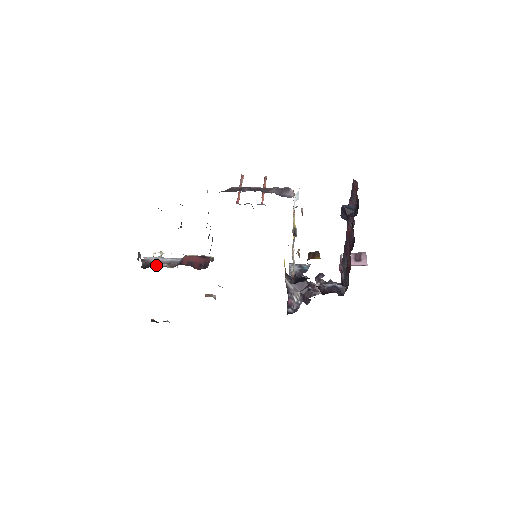
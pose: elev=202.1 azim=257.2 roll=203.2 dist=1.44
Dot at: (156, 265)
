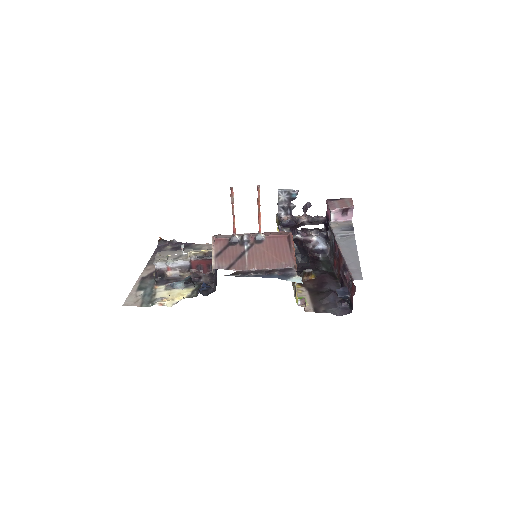
Dot at: (171, 275)
